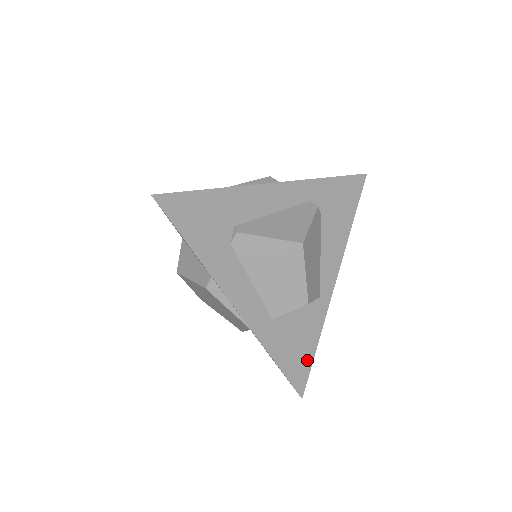
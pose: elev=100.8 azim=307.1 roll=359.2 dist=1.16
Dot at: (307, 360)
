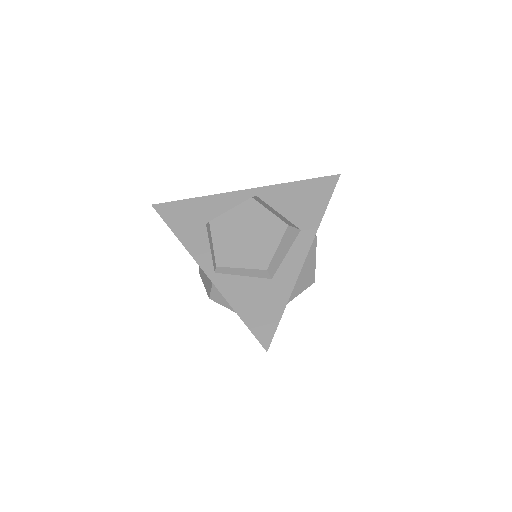
Dot at: occluded
